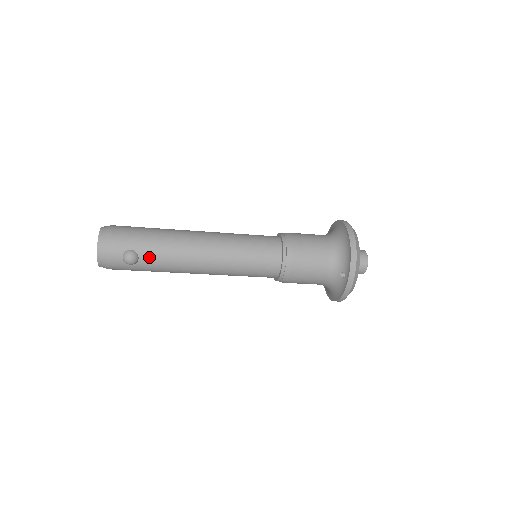
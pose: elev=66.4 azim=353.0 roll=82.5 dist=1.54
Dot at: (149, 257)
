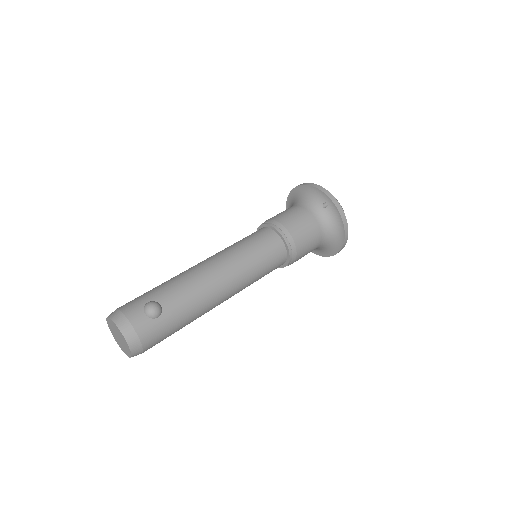
Dot at: (169, 298)
